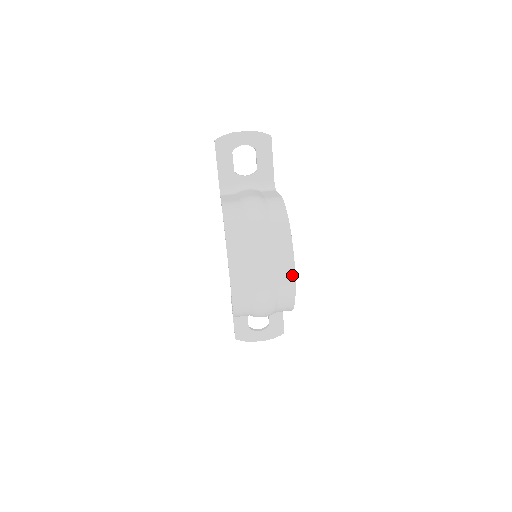
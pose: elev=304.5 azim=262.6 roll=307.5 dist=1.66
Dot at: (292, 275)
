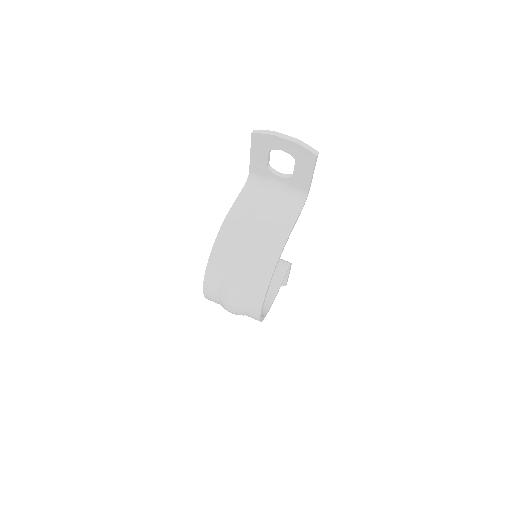
Dot at: (257, 316)
